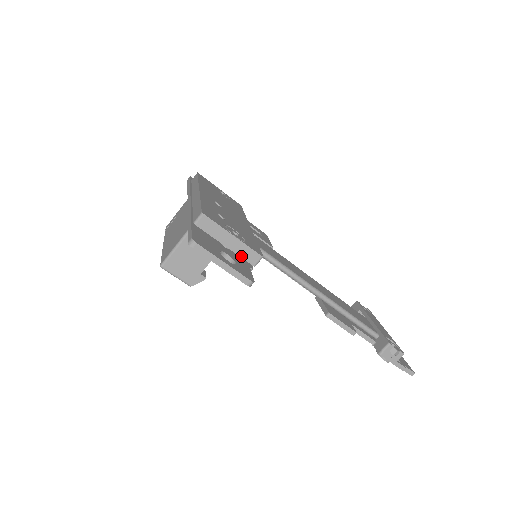
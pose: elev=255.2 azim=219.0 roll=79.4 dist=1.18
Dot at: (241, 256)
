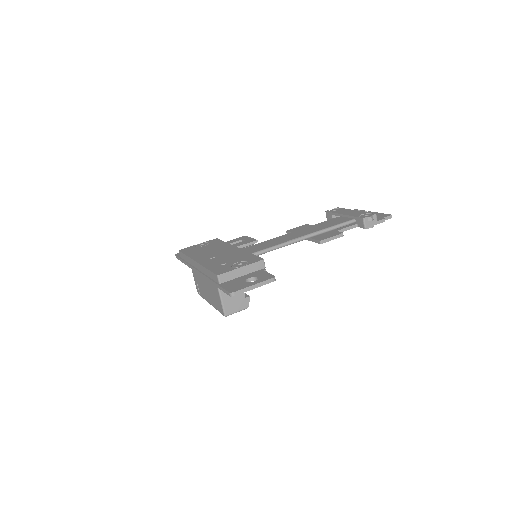
Dot at: (255, 271)
